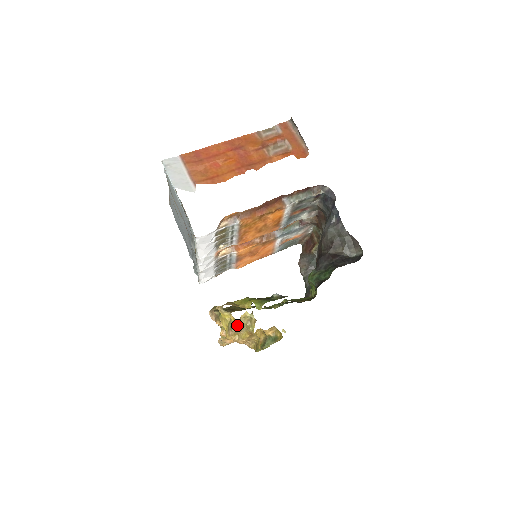
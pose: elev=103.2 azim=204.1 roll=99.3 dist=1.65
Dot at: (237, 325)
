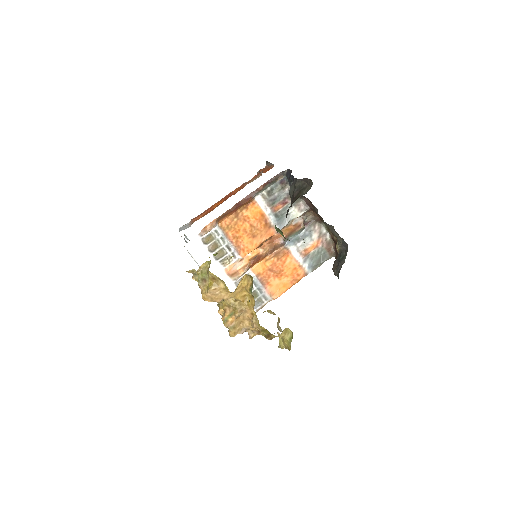
Dot at: (201, 277)
